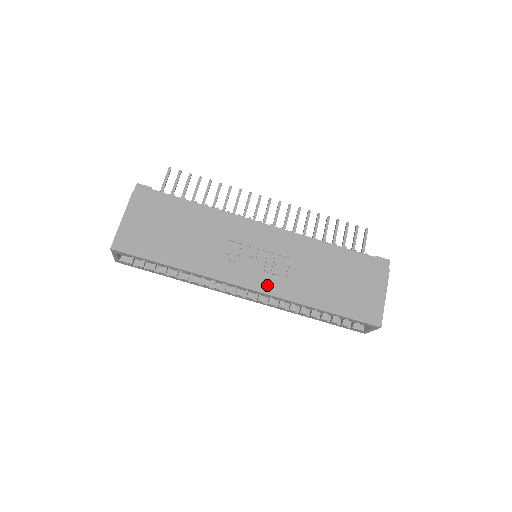
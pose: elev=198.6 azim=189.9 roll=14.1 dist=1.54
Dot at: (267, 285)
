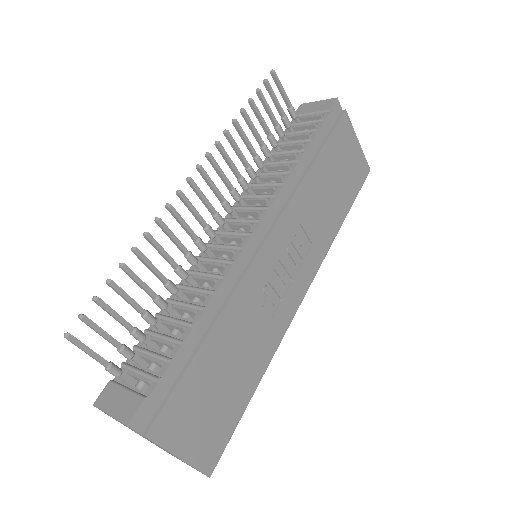
Dot at: (309, 271)
